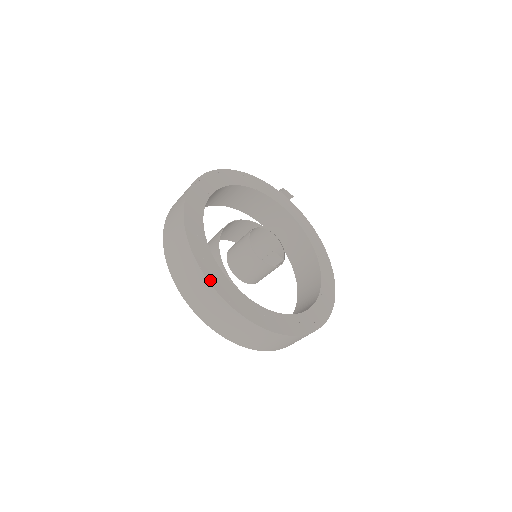
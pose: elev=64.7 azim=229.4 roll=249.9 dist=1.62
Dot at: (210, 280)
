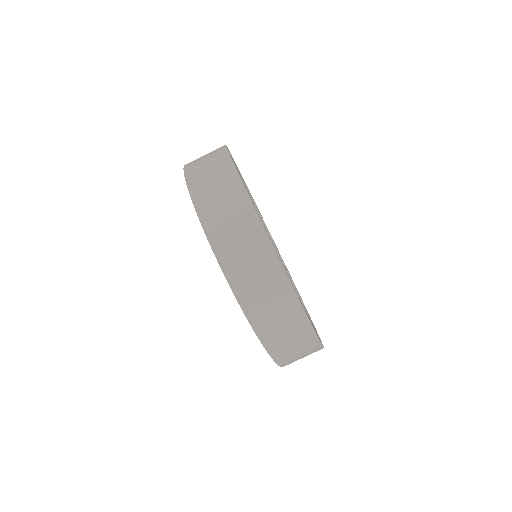
Dot at: occluded
